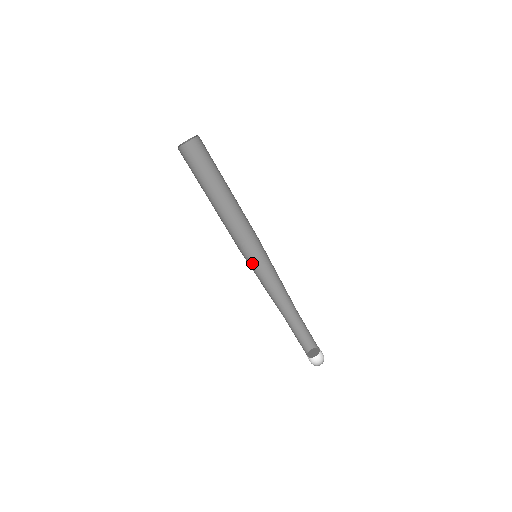
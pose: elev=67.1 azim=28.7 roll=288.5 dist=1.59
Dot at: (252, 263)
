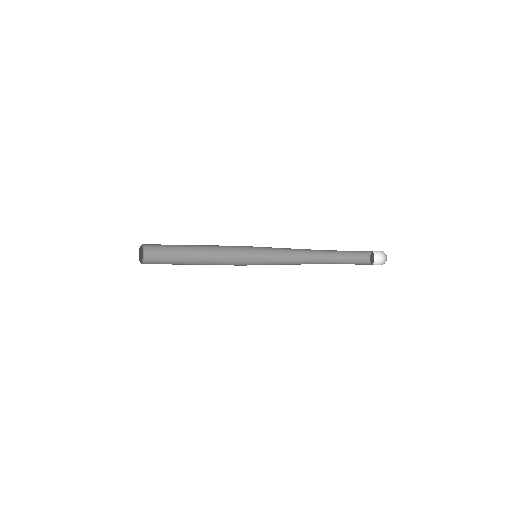
Dot at: (262, 253)
